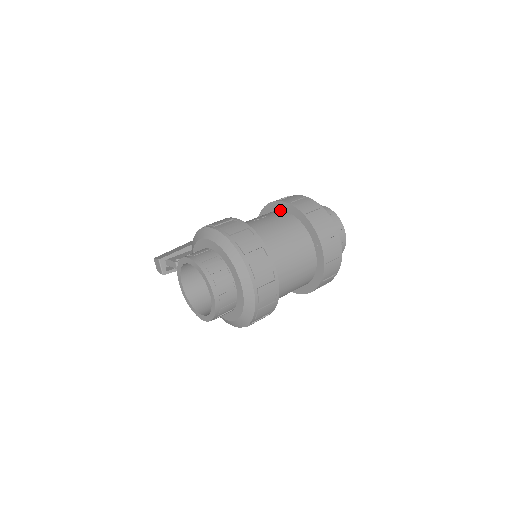
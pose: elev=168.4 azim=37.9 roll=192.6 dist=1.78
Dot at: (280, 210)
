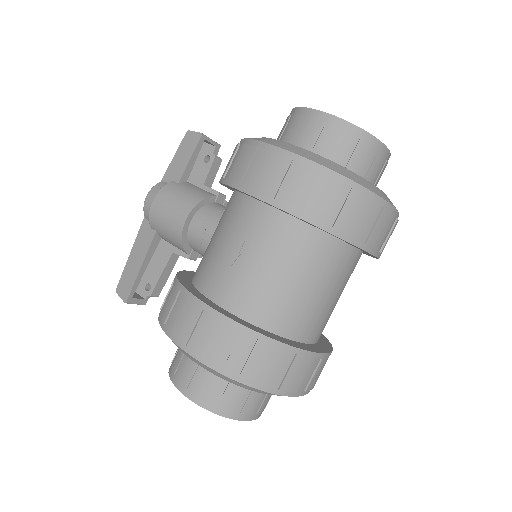
Dot at: (259, 202)
